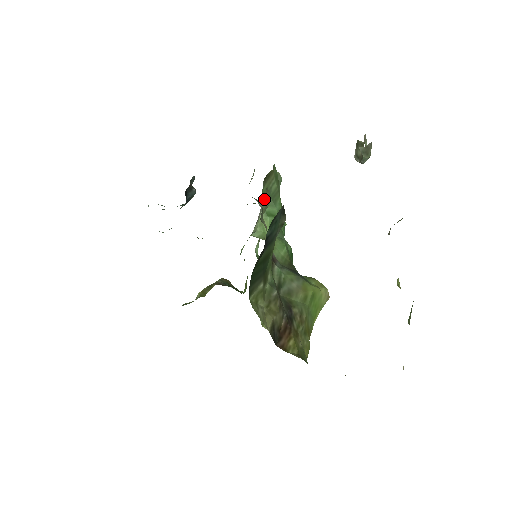
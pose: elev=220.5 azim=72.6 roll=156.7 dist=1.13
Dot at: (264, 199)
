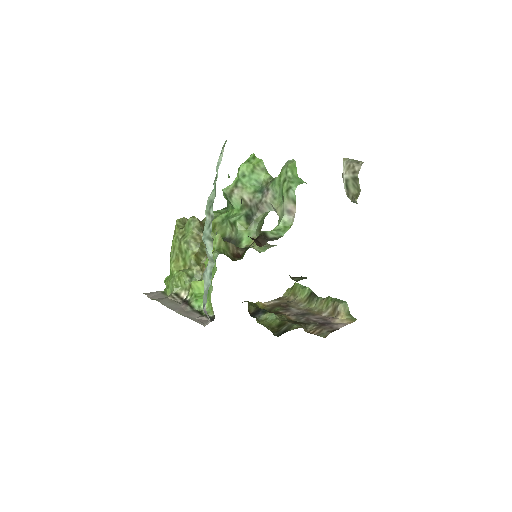
Dot at: occluded
